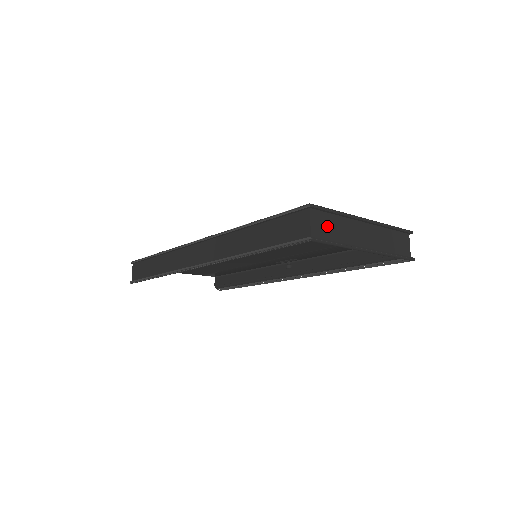
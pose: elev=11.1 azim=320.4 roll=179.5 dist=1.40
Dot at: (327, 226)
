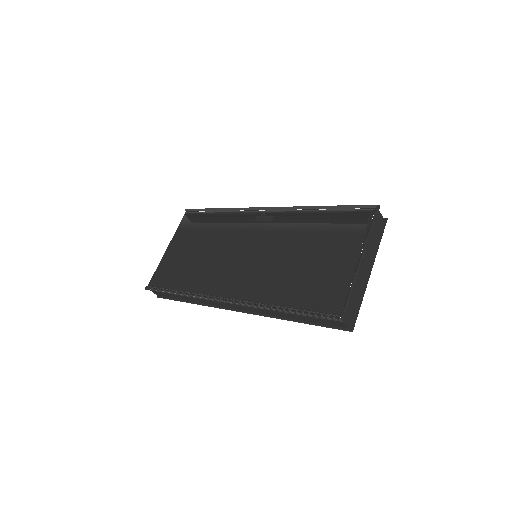
Dot at: (351, 307)
